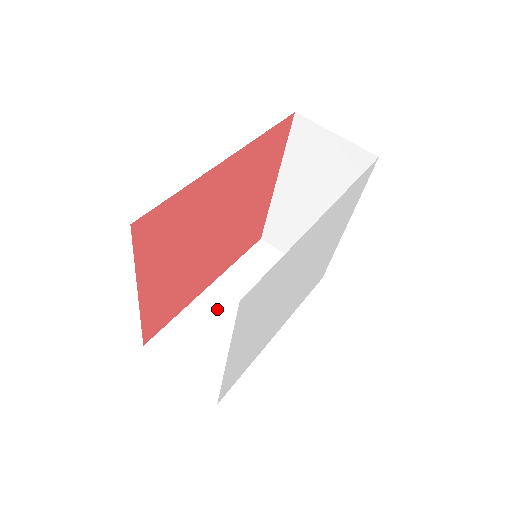
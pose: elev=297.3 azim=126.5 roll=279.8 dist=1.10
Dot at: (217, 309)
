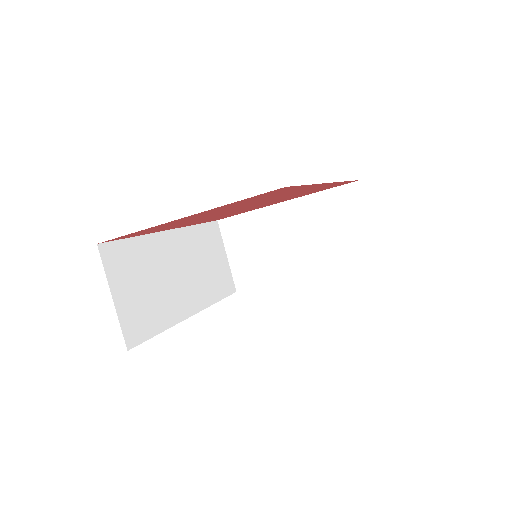
Dot at: (165, 257)
